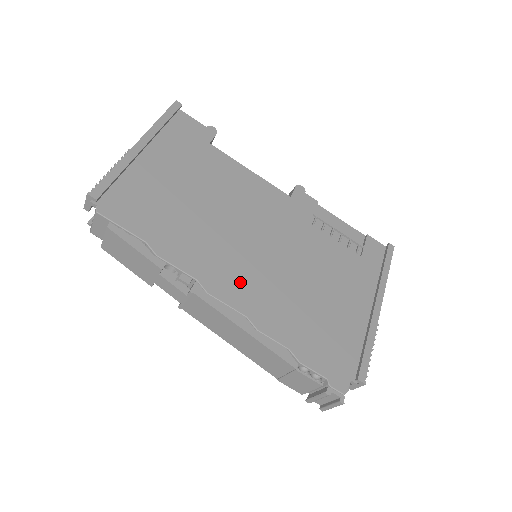
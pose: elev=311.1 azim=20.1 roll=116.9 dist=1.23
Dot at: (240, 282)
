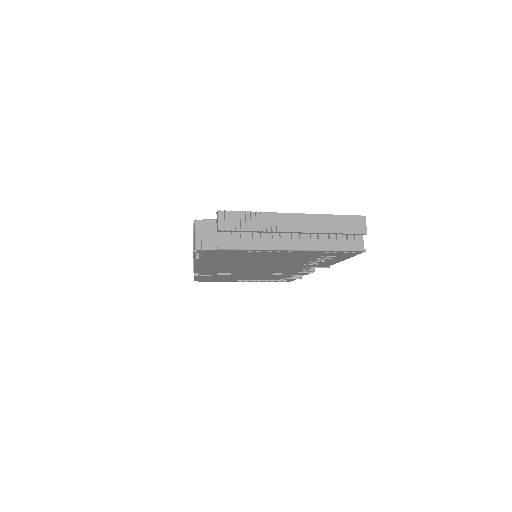
Dot at: occluded
